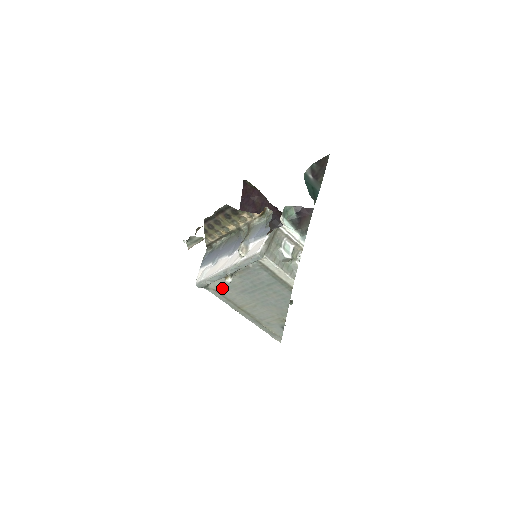
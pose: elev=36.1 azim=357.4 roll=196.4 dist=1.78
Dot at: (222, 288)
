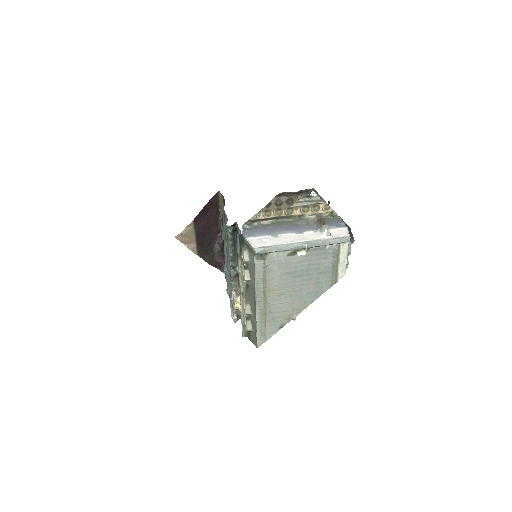
Dot at: (273, 262)
